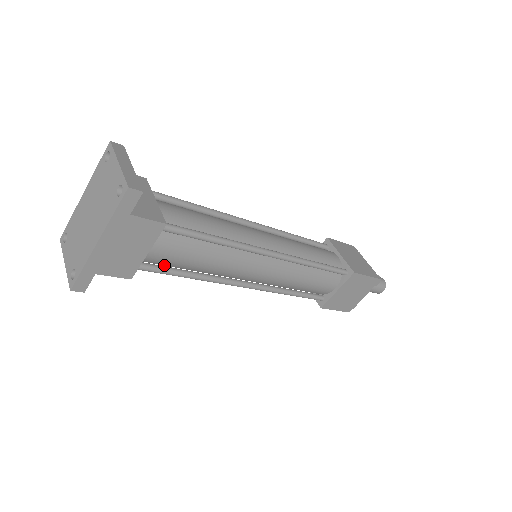
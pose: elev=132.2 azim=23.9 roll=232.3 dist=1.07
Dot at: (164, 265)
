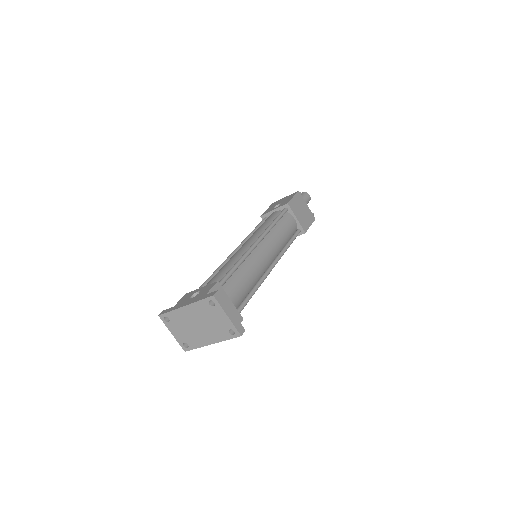
Dot at: occluded
